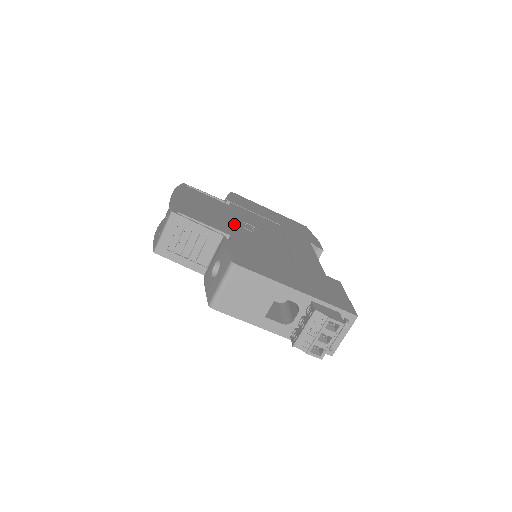
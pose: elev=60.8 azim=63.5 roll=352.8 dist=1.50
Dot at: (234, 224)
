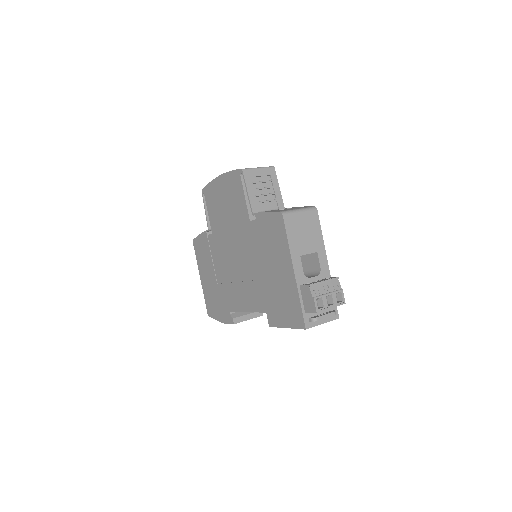
Dot at: occluded
